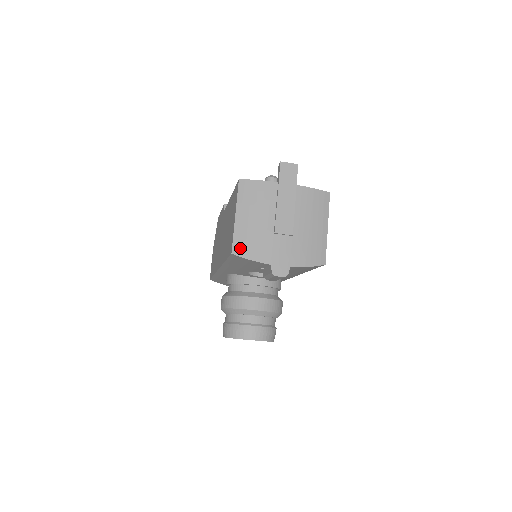
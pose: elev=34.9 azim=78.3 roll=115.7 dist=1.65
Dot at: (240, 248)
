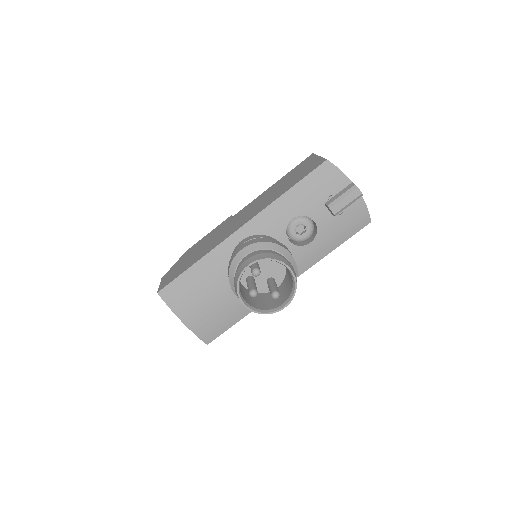
Dot at: occluded
